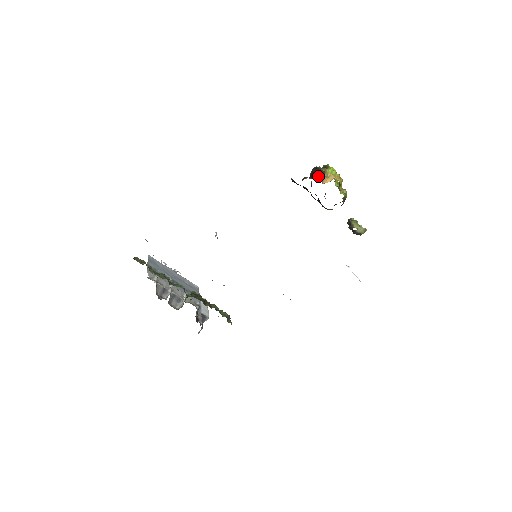
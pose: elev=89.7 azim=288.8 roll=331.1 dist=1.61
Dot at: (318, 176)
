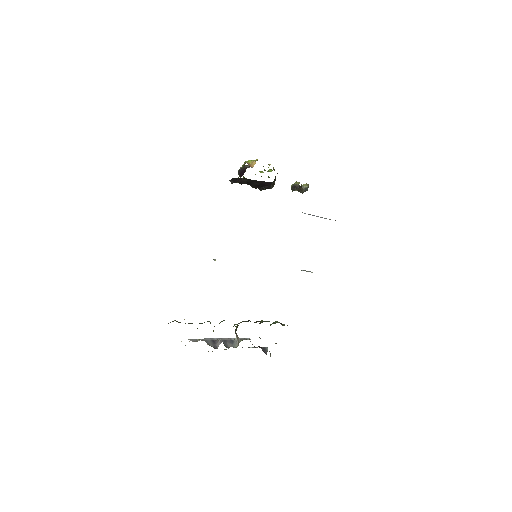
Dot at: (245, 170)
